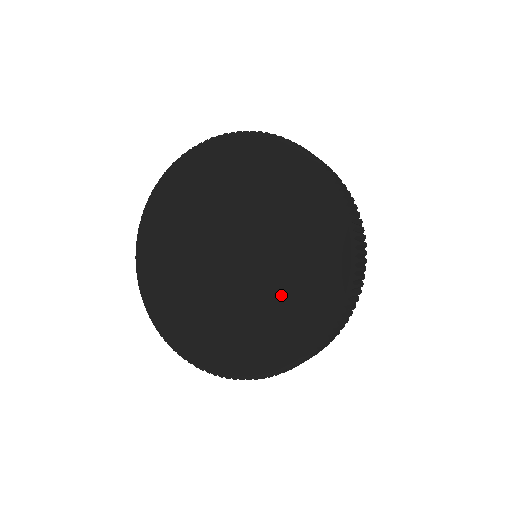
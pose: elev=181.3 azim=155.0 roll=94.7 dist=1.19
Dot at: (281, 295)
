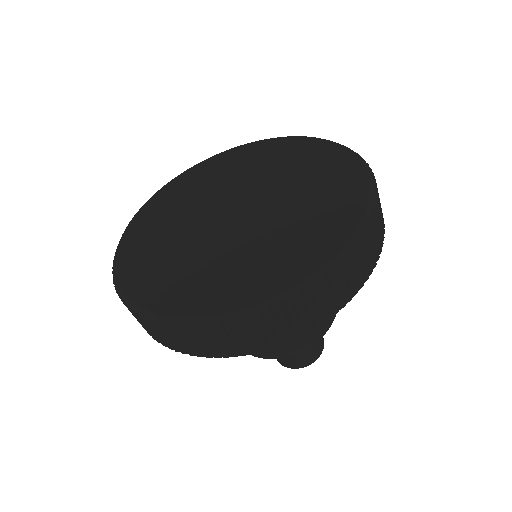
Dot at: (274, 240)
